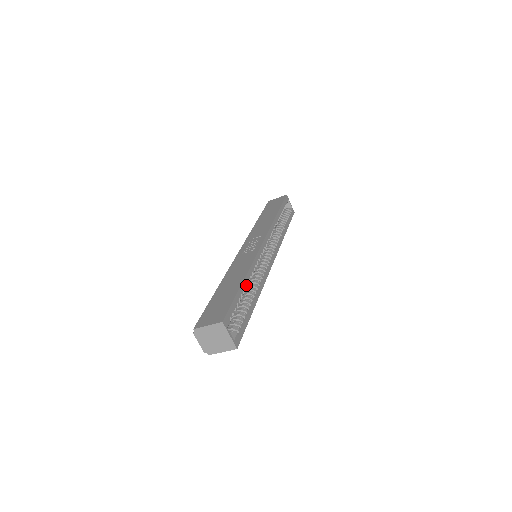
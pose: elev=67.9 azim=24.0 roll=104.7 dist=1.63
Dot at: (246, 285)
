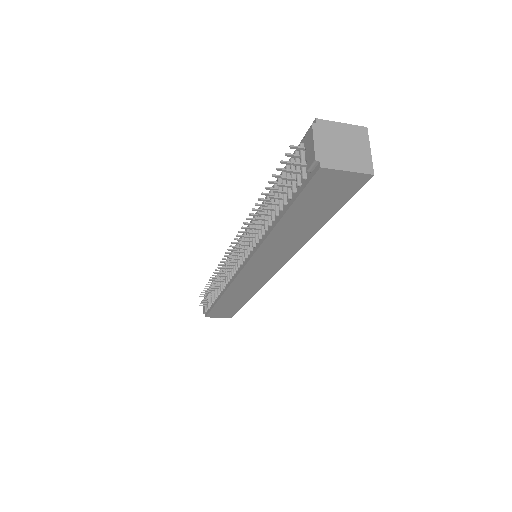
Dot at: occluded
